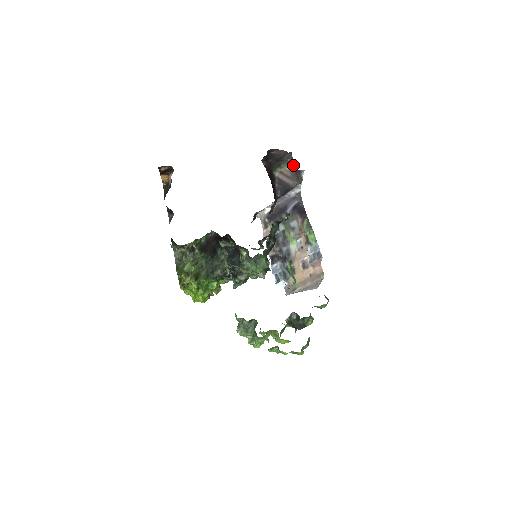
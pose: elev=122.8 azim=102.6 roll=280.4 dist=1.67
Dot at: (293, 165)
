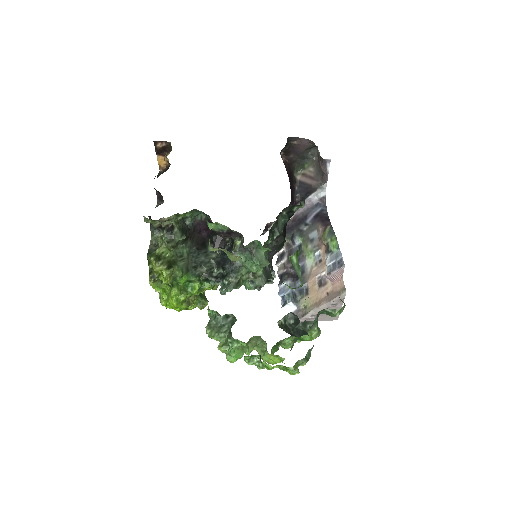
Dot at: (318, 163)
